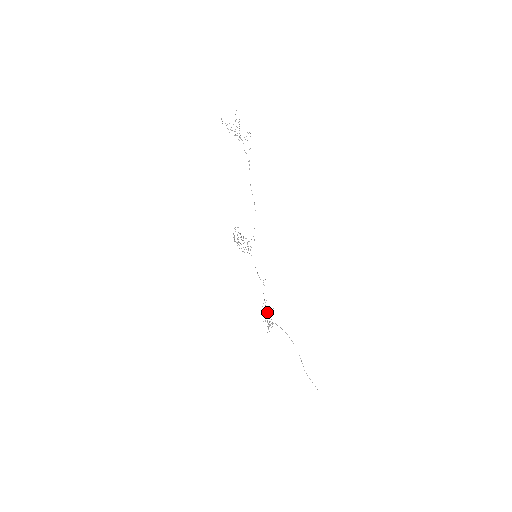
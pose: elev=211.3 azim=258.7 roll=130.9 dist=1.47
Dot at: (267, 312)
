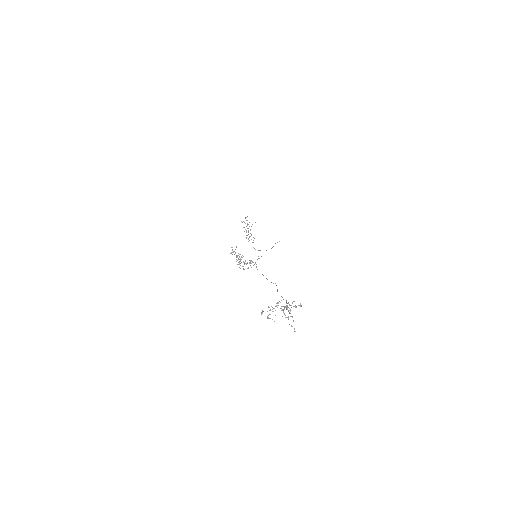
Dot at: (248, 228)
